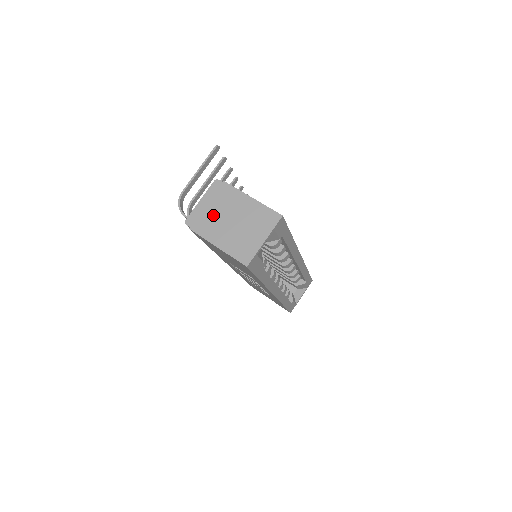
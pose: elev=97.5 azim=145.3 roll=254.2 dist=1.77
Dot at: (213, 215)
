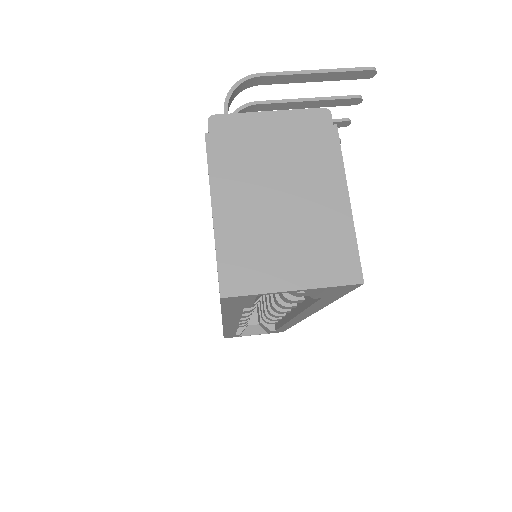
Dot at: (263, 156)
